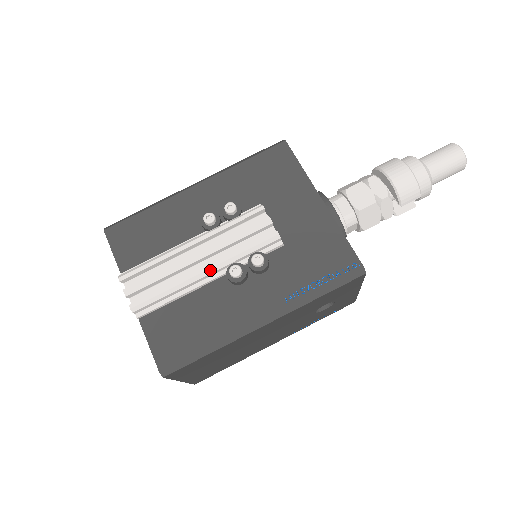
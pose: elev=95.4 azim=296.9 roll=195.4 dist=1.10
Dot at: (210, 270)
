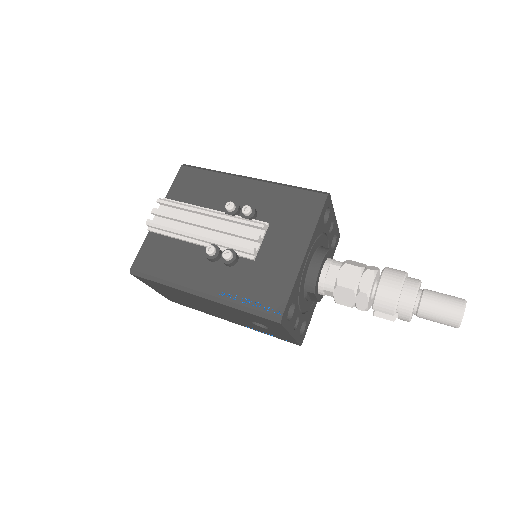
Dot at: (200, 237)
